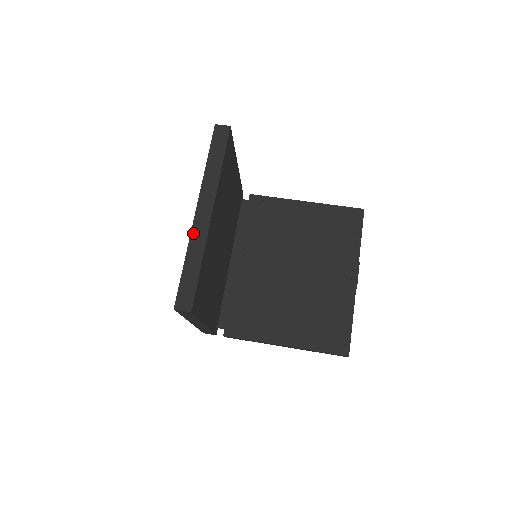
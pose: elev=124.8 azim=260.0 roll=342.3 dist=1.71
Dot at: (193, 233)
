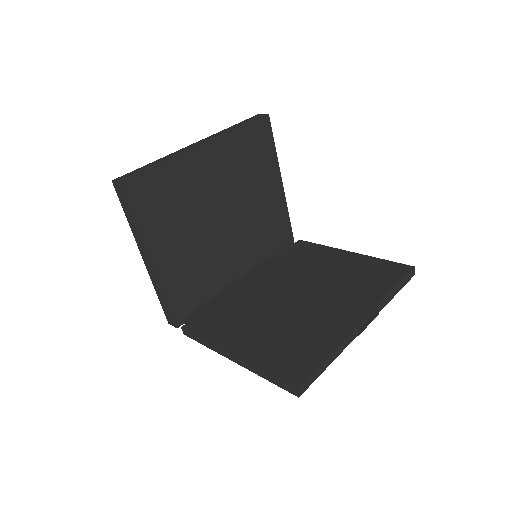
Dot at: (178, 151)
